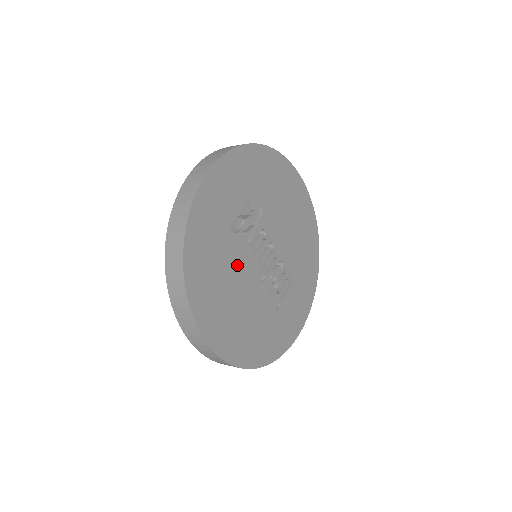
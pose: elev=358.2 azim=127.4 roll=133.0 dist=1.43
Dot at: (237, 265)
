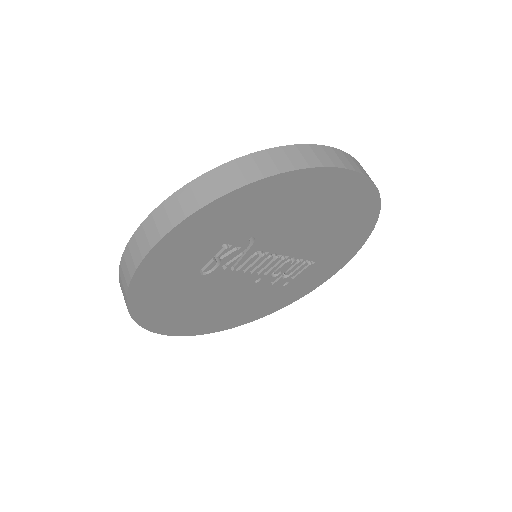
Dot at: (214, 289)
